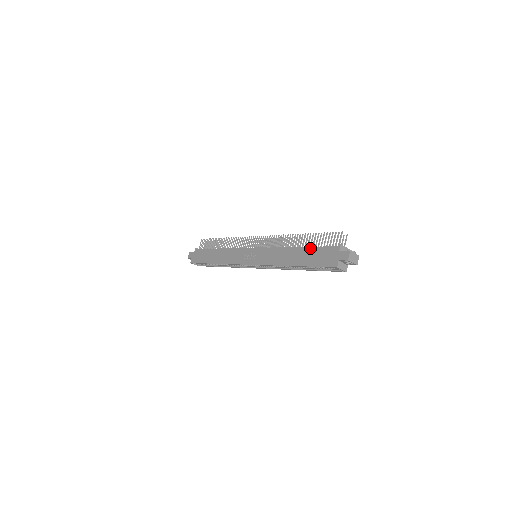
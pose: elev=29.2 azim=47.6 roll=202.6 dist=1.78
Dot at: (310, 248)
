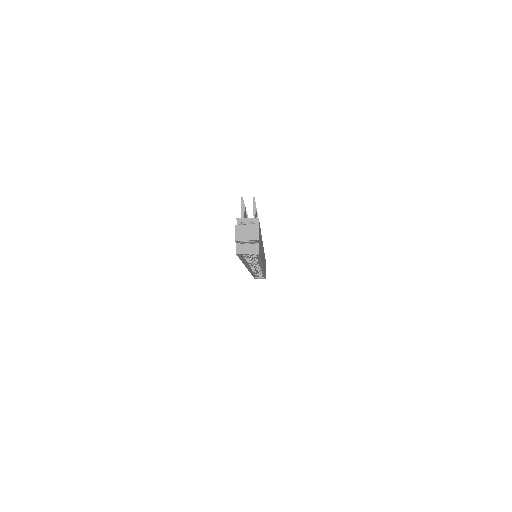
Dot at: occluded
